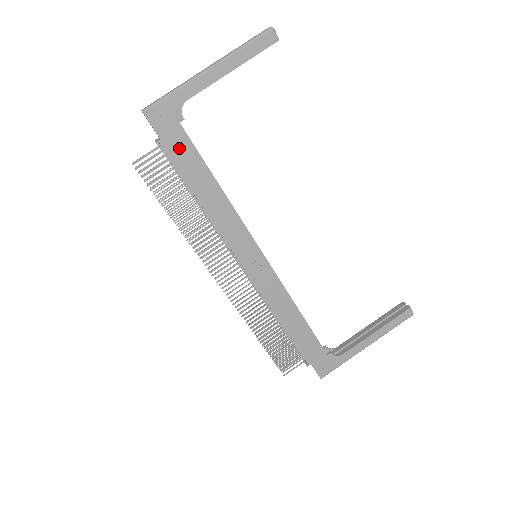
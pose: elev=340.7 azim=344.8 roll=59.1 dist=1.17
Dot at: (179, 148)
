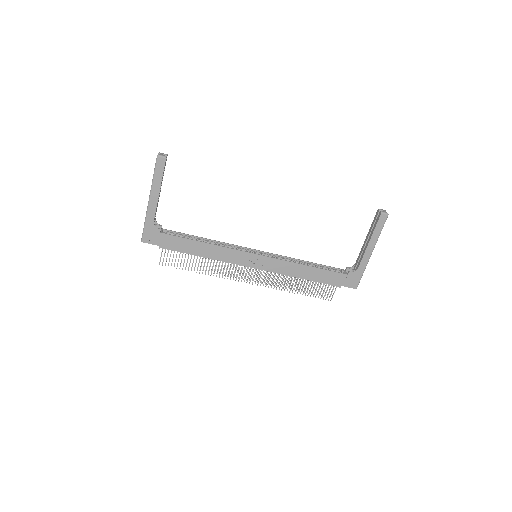
Dot at: (170, 243)
